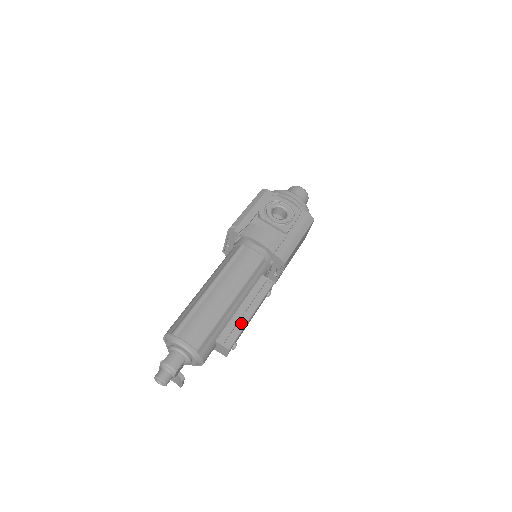
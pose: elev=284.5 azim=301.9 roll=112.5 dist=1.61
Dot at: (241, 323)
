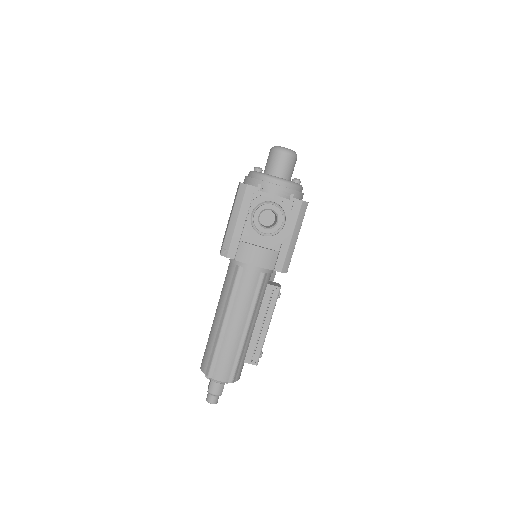
Dot at: (261, 339)
